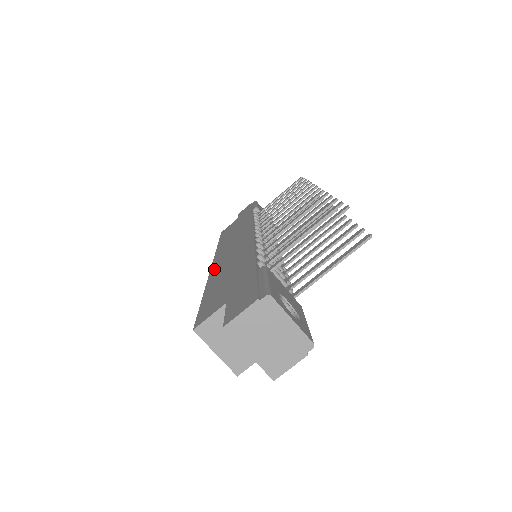
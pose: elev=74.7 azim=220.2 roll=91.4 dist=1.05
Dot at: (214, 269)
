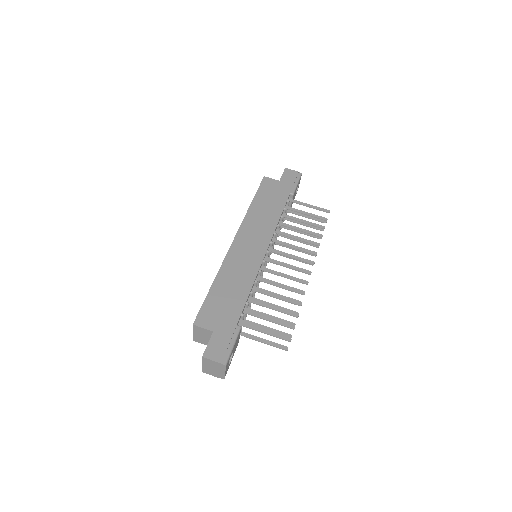
Dot at: (230, 256)
